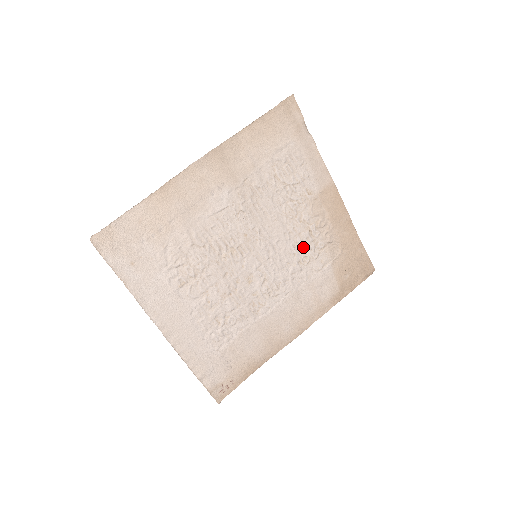
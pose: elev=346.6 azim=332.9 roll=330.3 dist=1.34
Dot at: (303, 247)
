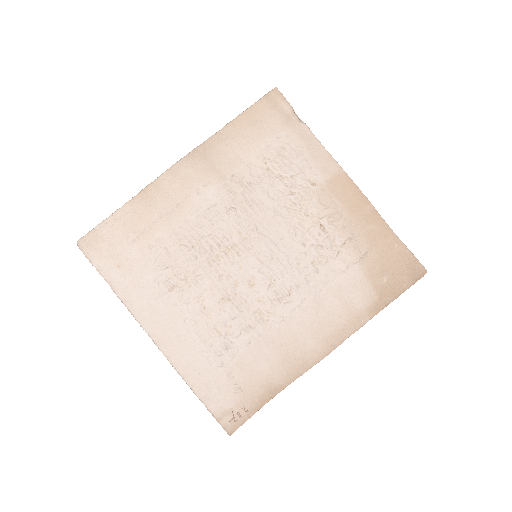
Dot at: (315, 244)
